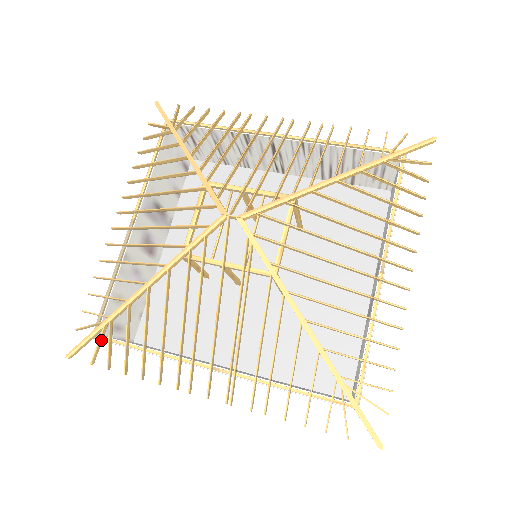
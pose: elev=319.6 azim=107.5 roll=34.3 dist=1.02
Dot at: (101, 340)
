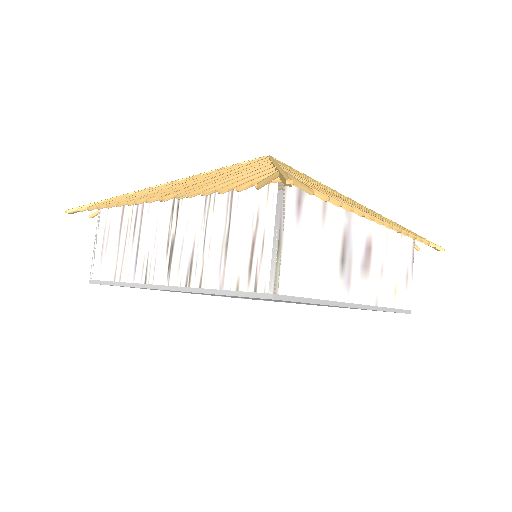
Dot at: occluded
